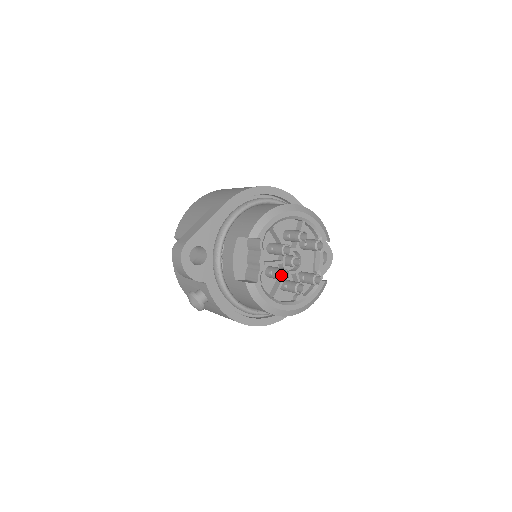
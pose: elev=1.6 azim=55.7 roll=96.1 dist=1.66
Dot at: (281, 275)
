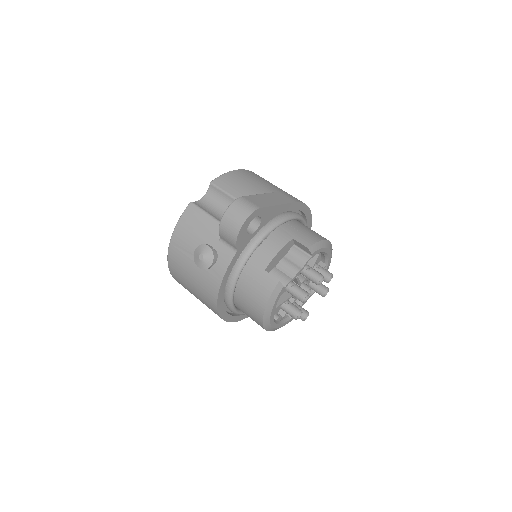
Dot at: occluded
